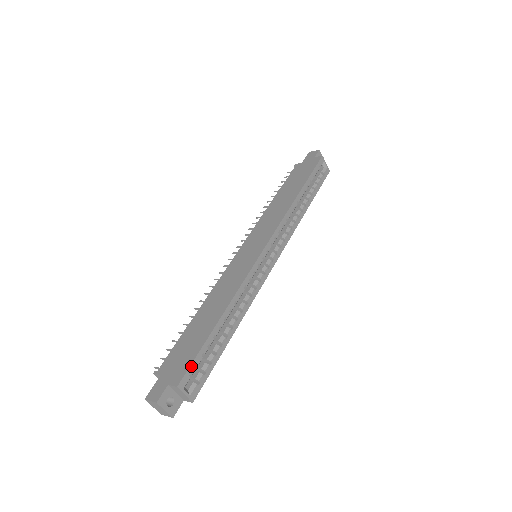
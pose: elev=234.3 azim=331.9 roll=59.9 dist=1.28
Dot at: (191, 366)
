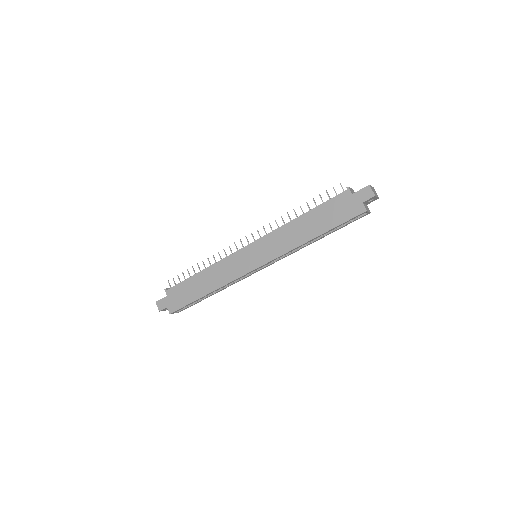
Dot at: (180, 309)
